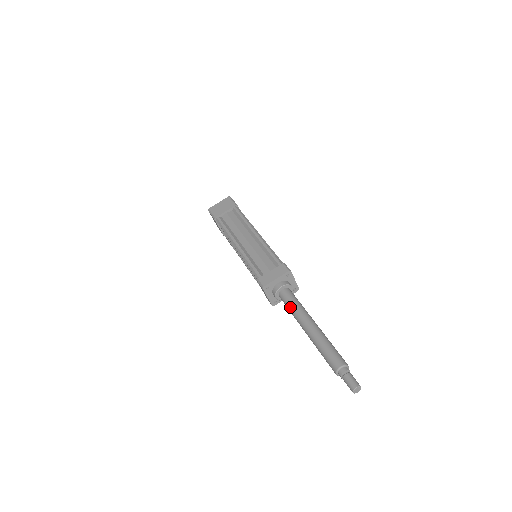
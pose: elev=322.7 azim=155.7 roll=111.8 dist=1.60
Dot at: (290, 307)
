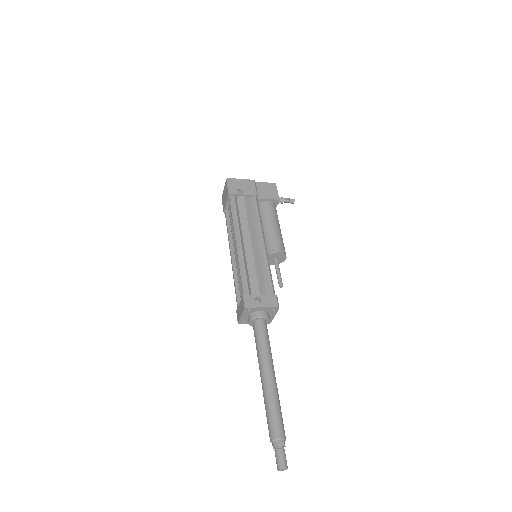
Dot at: (256, 348)
